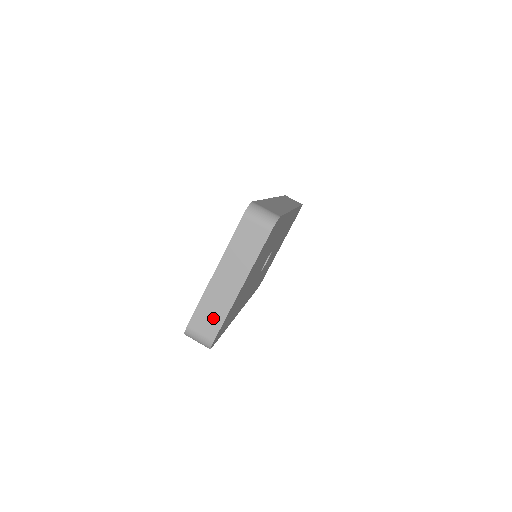
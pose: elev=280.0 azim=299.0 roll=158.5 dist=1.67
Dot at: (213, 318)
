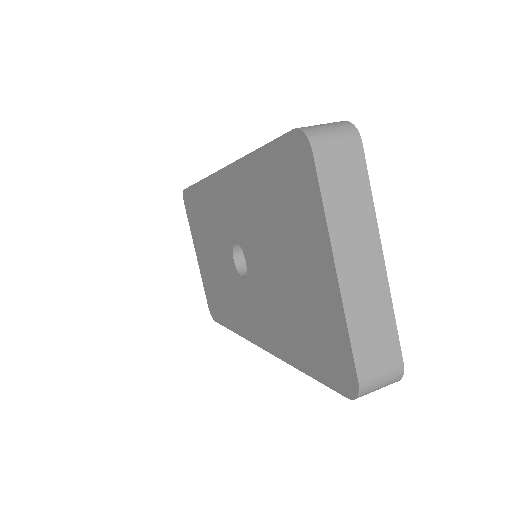
Dot at: (380, 333)
